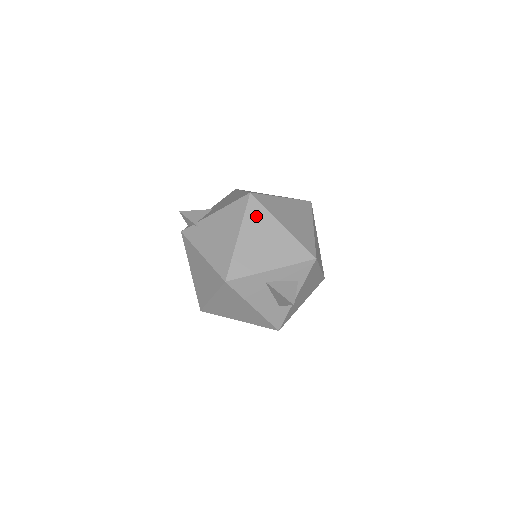
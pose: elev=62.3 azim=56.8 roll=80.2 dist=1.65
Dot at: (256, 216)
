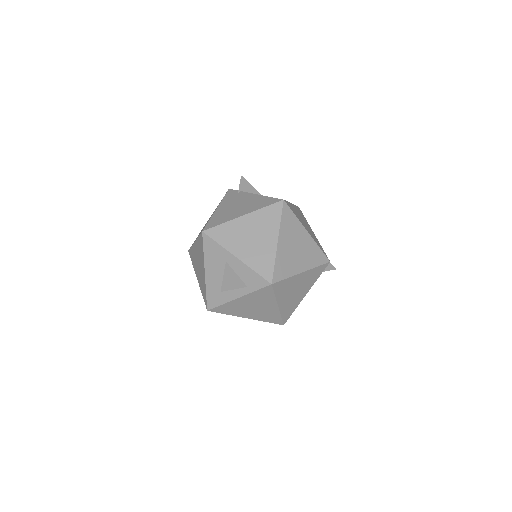
Dot at: (269, 216)
